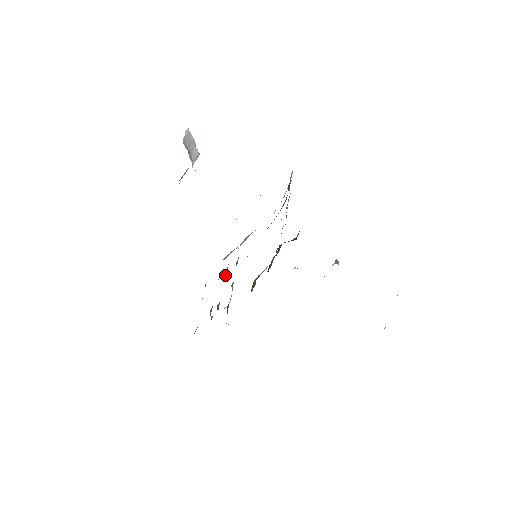
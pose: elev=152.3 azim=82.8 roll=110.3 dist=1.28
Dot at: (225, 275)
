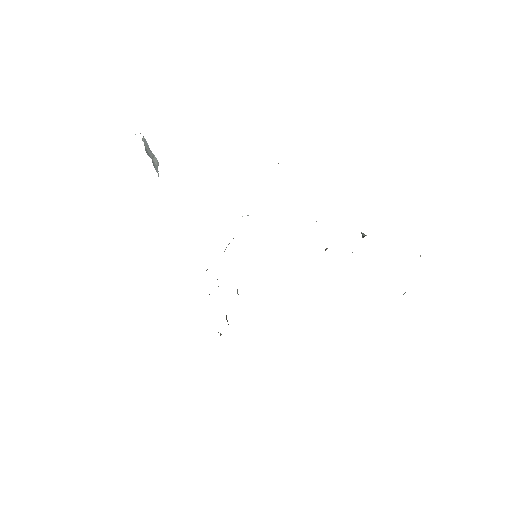
Dot at: occluded
